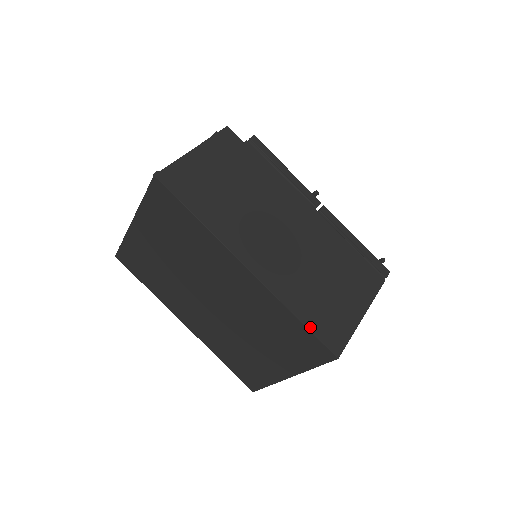
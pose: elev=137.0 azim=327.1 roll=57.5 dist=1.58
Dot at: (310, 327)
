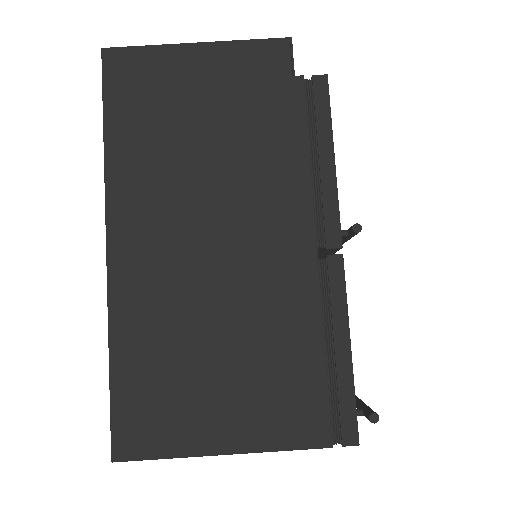
Dot at: (115, 388)
